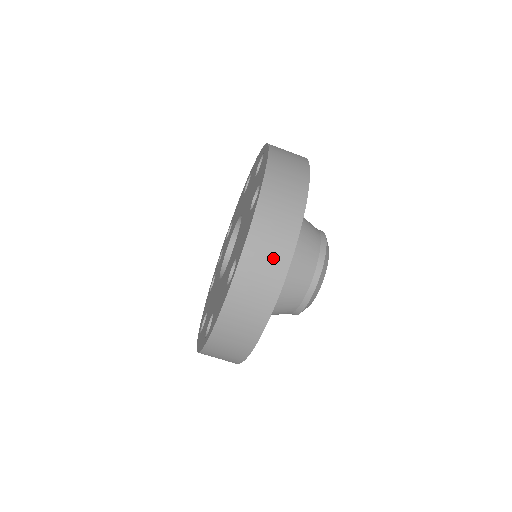
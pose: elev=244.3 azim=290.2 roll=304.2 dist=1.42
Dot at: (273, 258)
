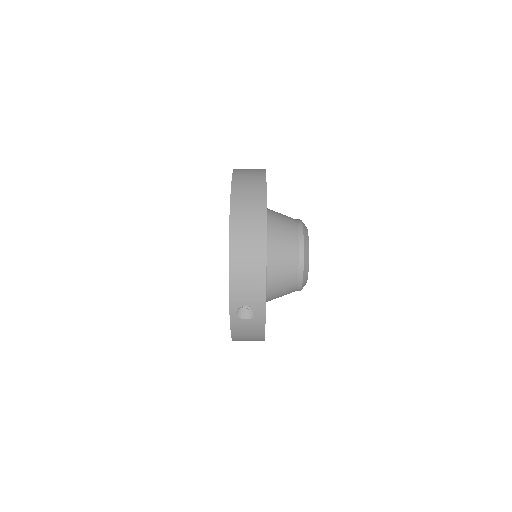
Dot at: (253, 185)
